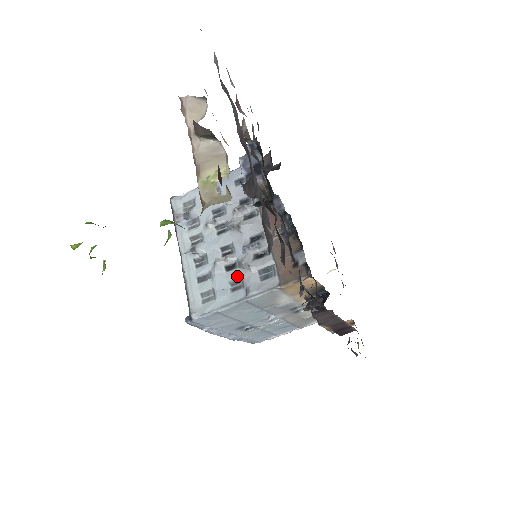
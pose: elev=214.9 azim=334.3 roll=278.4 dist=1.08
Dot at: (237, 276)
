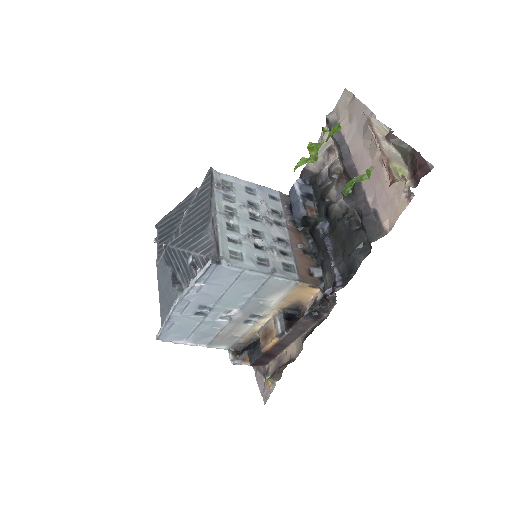
Dot at: (265, 256)
